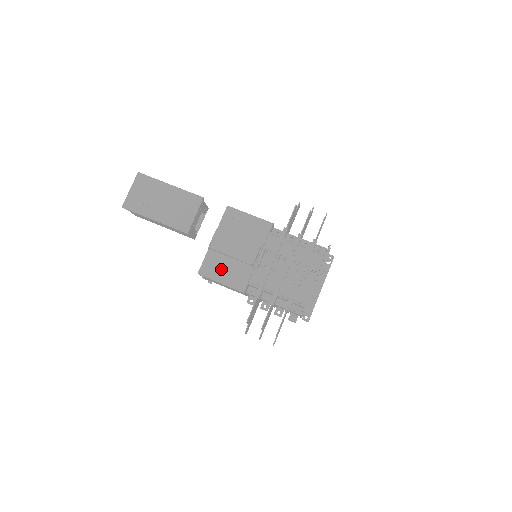
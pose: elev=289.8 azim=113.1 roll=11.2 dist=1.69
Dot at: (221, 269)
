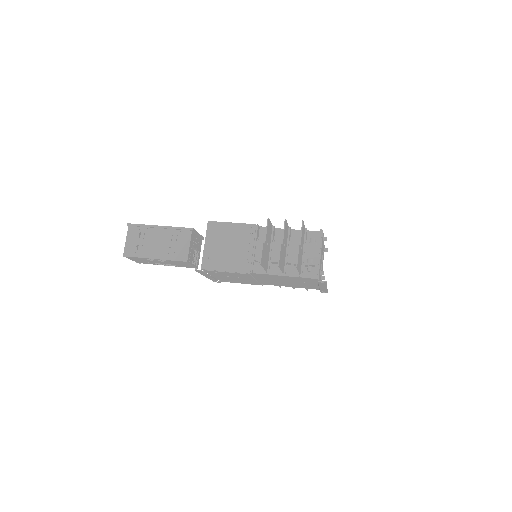
Dot at: occluded
